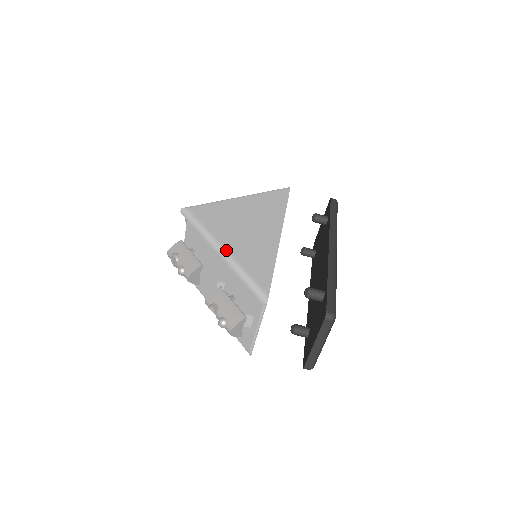
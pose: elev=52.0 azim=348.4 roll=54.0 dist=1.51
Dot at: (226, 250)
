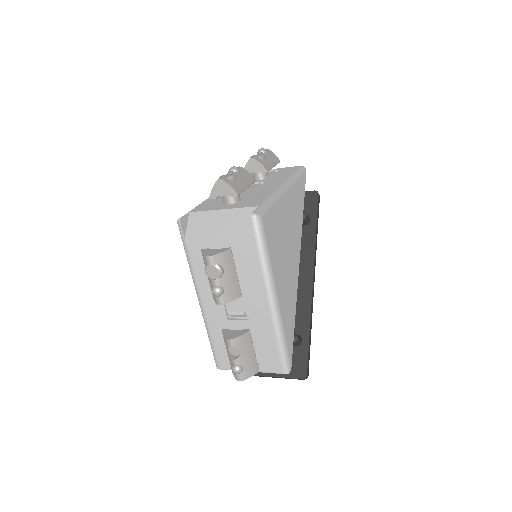
Dot at: (279, 302)
